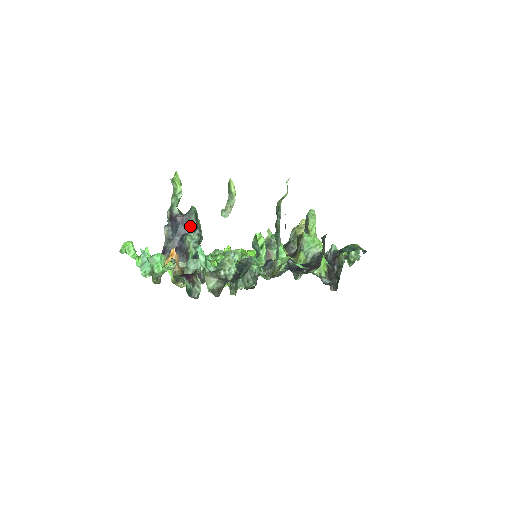
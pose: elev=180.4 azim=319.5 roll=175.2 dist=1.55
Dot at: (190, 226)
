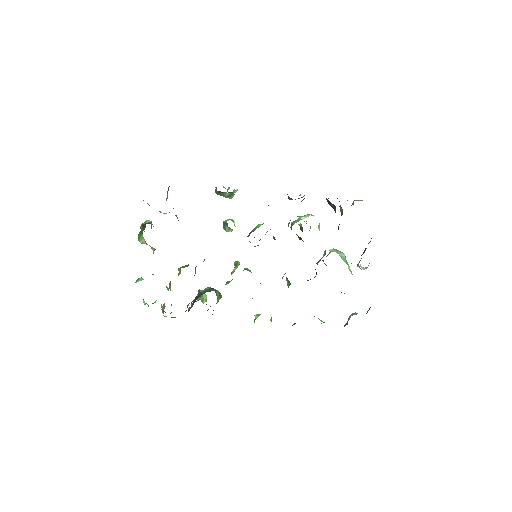
Dot at: occluded
